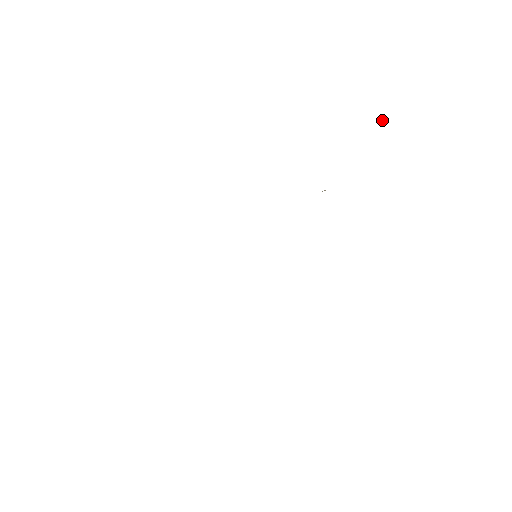
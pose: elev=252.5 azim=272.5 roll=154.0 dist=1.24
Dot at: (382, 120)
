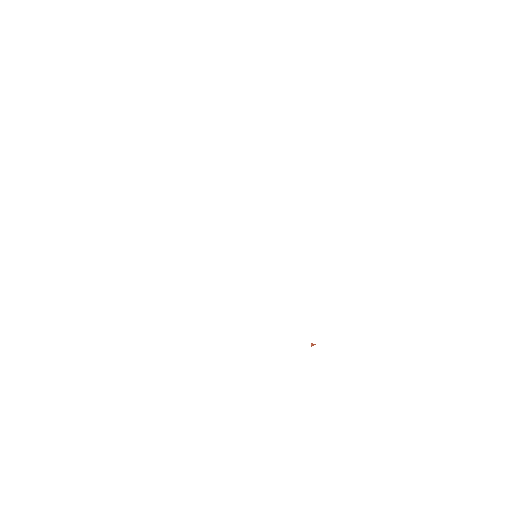
Dot at: (312, 344)
